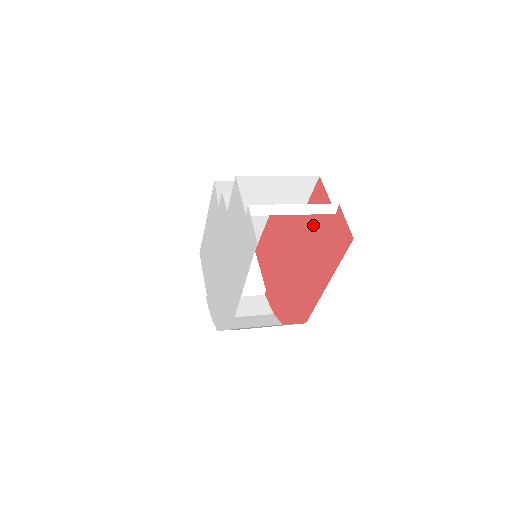
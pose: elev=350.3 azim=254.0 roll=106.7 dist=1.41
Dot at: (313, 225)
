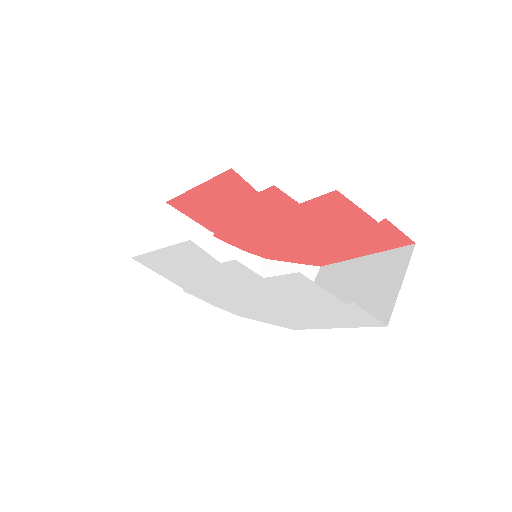
Dot at: (326, 218)
